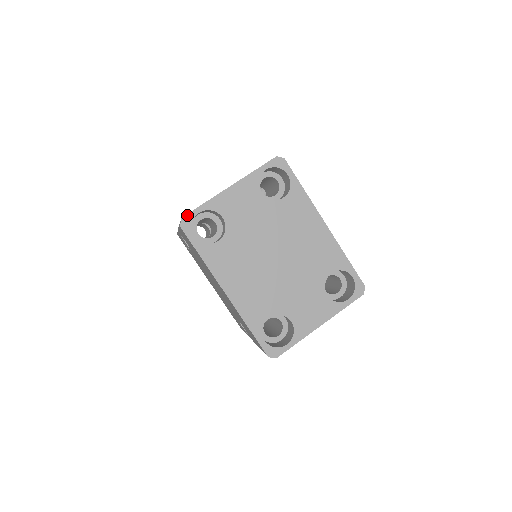
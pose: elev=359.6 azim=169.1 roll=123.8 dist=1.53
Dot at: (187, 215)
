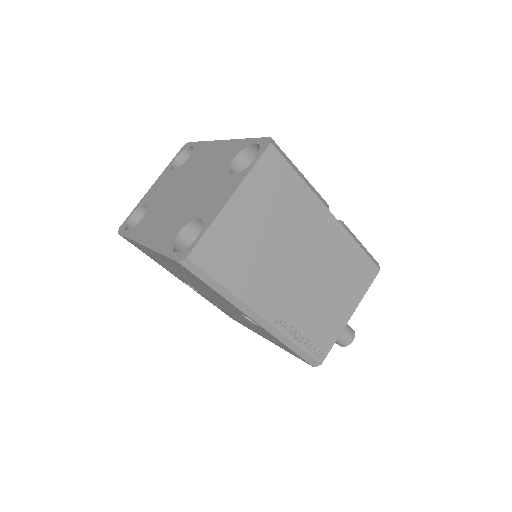
Dot at: (123, 224)
